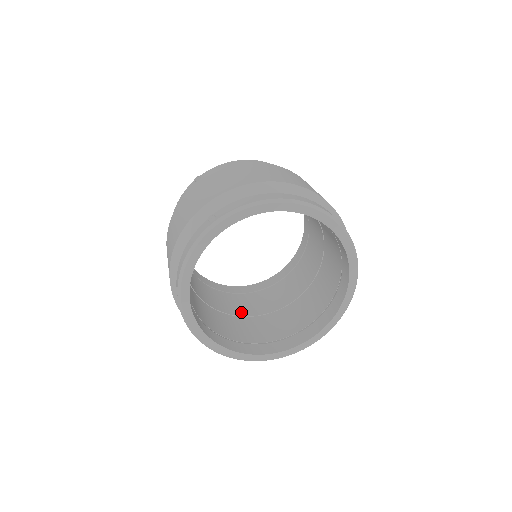
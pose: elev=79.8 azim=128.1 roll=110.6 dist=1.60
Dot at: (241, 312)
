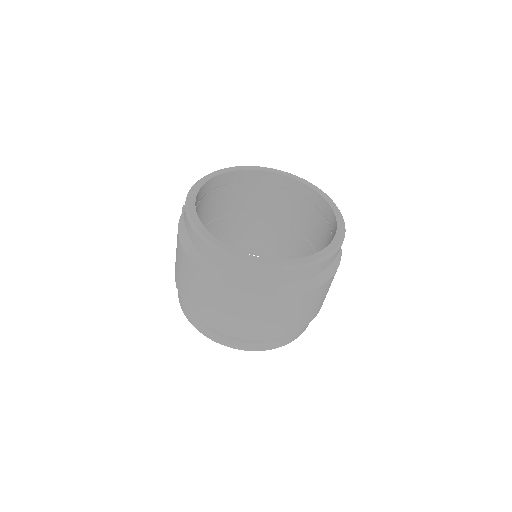
Dot at: occluded
